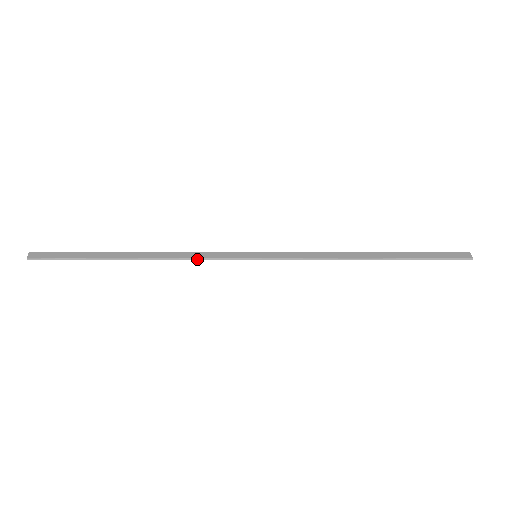
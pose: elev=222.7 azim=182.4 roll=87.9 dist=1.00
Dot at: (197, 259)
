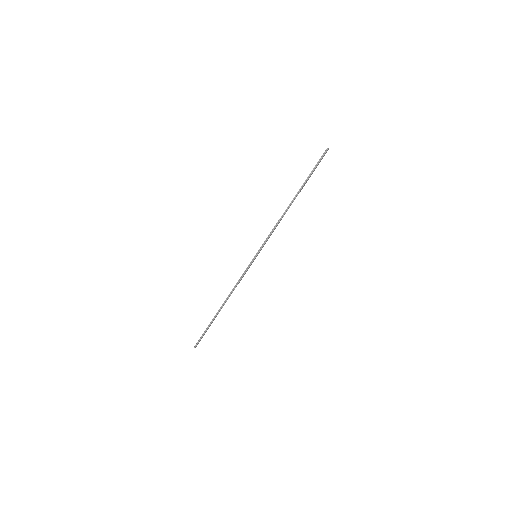
Dot at: (238, 282)
